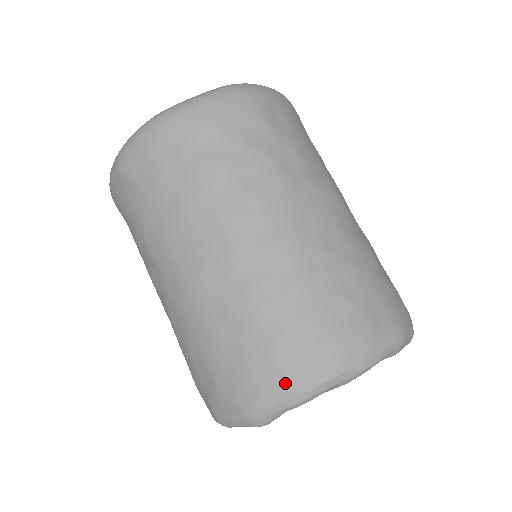
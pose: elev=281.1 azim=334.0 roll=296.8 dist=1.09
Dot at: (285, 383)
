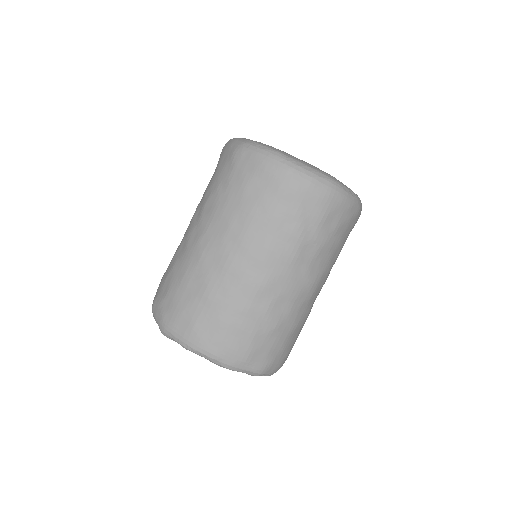
Dot at: (189, 335)
